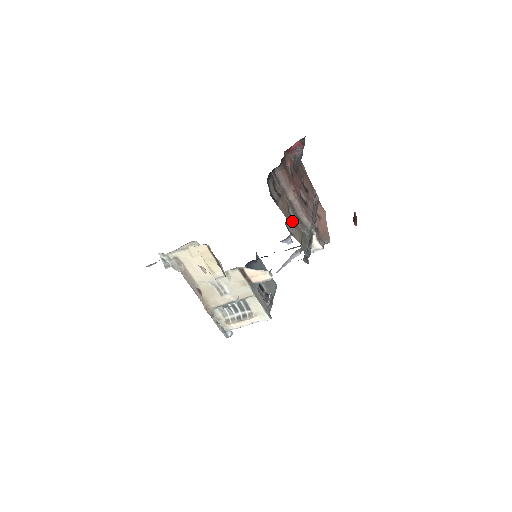
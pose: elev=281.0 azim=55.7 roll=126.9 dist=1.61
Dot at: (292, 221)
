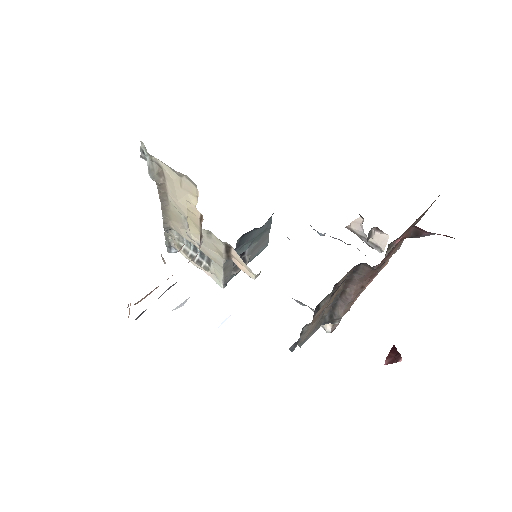
Dot at: occluded
